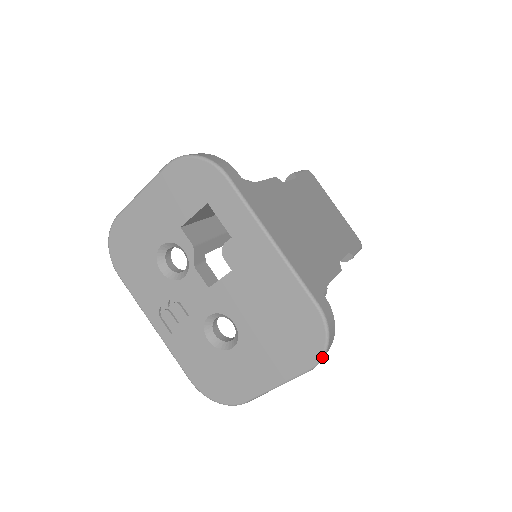
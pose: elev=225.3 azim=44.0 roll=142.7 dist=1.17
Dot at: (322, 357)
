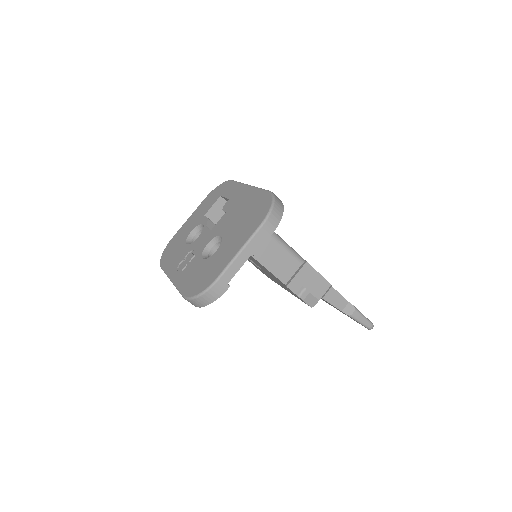
Dot at: (270, 211)
